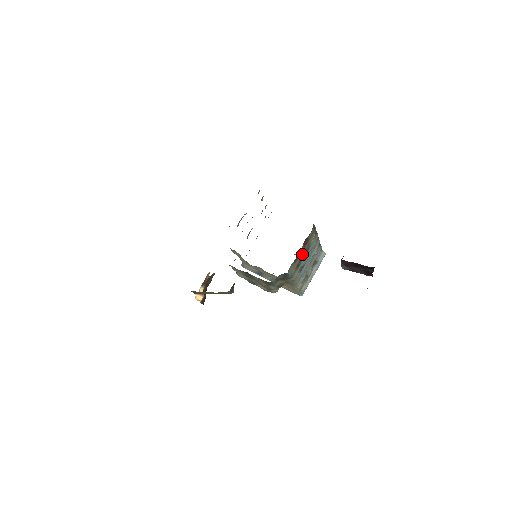
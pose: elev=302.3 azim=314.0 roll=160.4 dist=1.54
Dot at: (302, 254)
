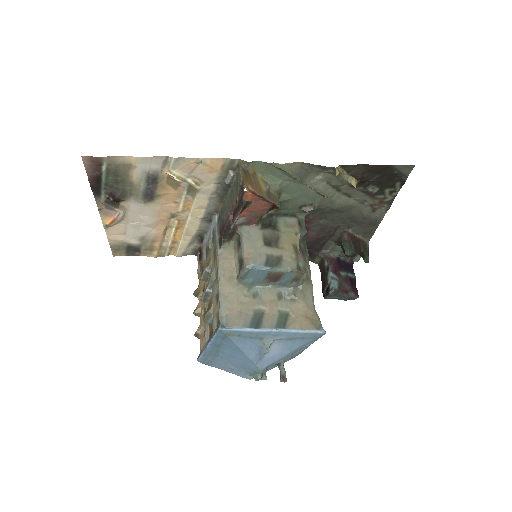
Dot at: occluded
